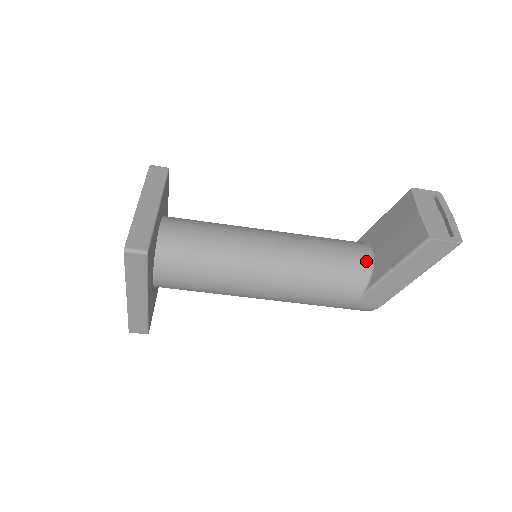
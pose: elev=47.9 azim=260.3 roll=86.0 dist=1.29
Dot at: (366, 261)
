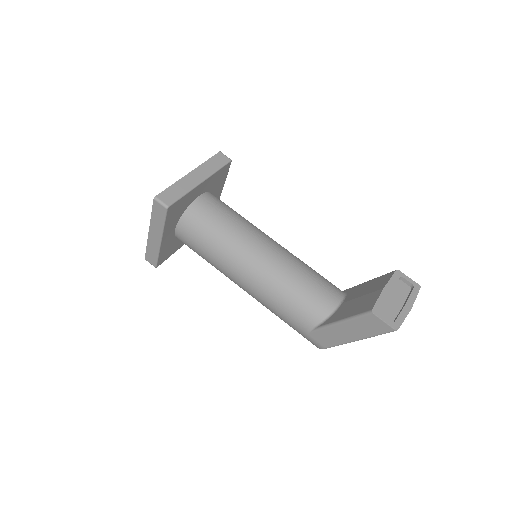
Dot at: (331, 306)
